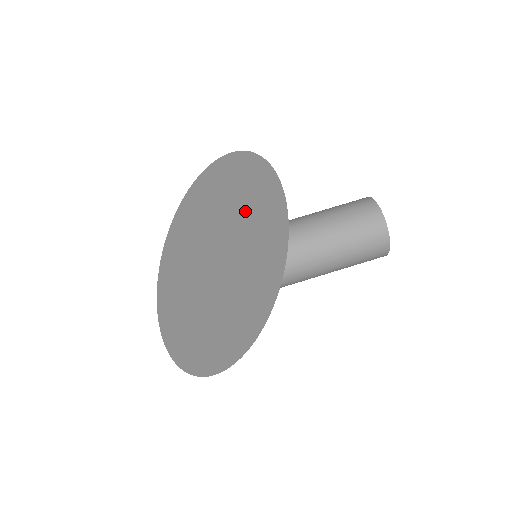
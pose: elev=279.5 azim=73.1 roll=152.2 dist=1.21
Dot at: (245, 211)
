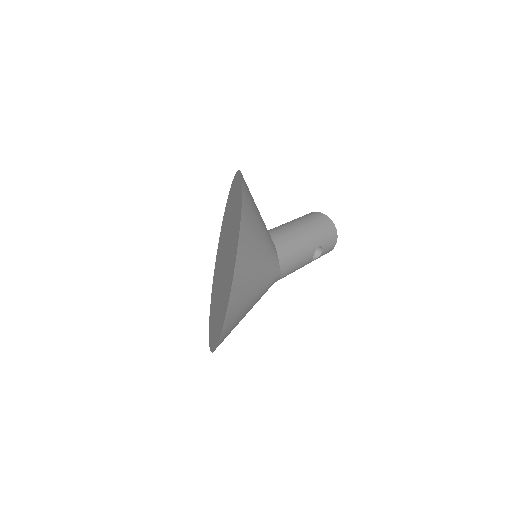
Dot at: (222, 238)
